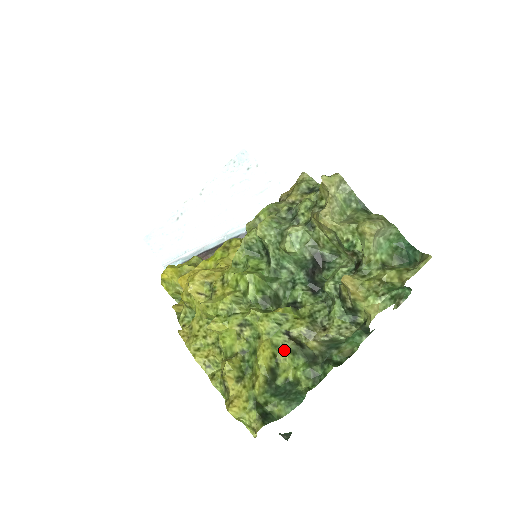
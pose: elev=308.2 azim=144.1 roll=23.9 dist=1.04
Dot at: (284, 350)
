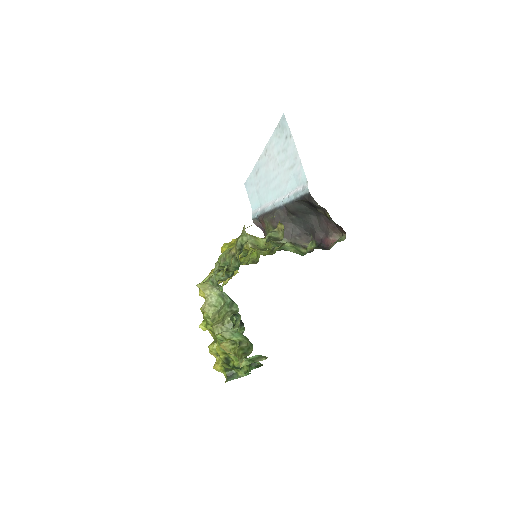
Dot at: occluded
